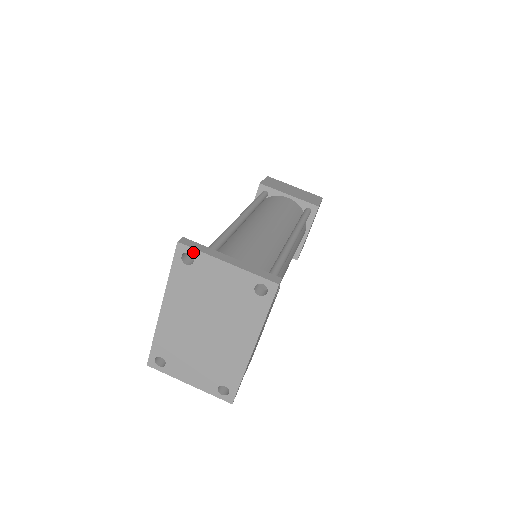
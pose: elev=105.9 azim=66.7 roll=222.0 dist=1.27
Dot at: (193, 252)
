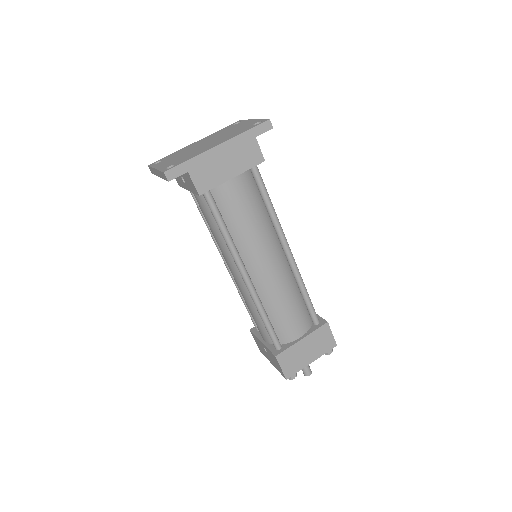
Dot at: (243, 121)
